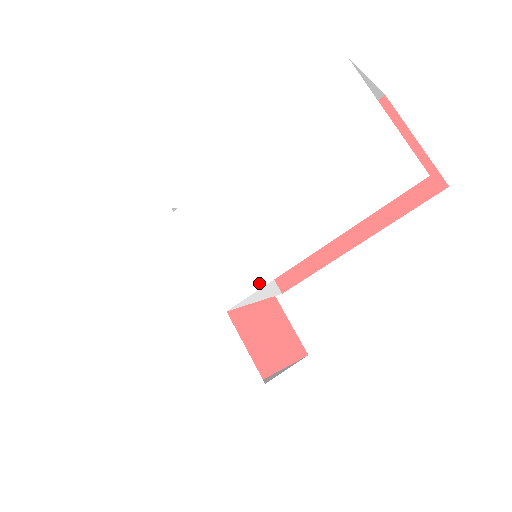
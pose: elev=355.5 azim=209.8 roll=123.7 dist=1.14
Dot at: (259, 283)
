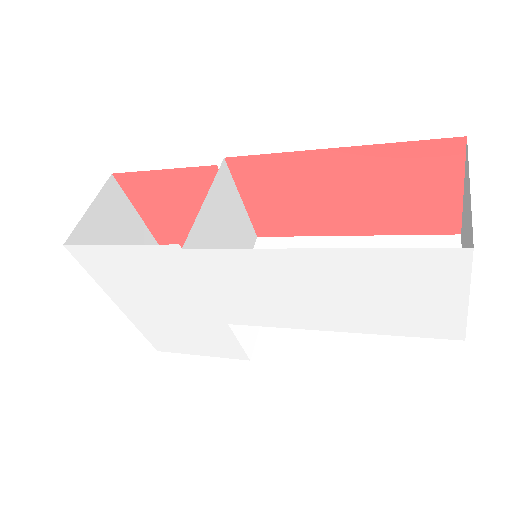
Dot at: (270, 324)
